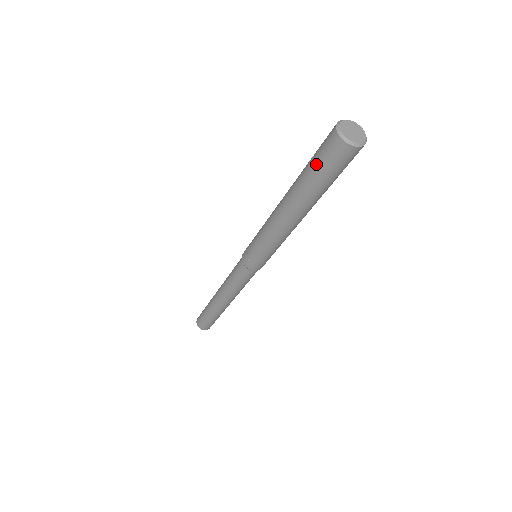
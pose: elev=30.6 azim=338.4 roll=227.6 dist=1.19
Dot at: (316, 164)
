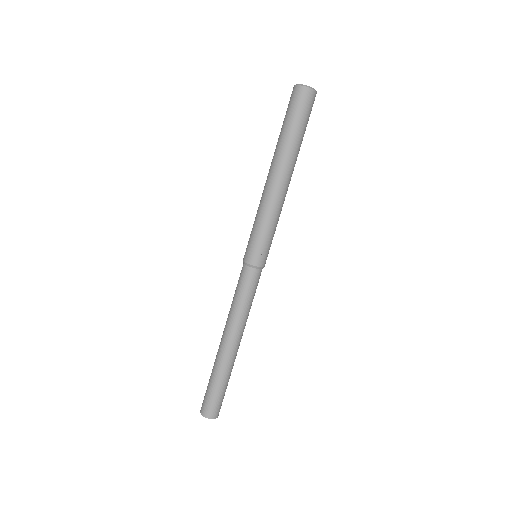
Dot at: (294, 117)
